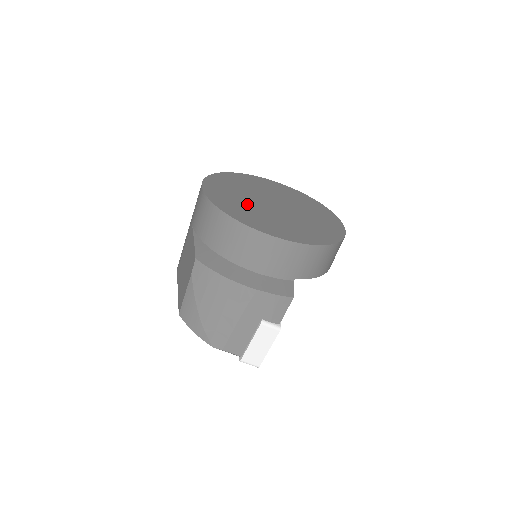
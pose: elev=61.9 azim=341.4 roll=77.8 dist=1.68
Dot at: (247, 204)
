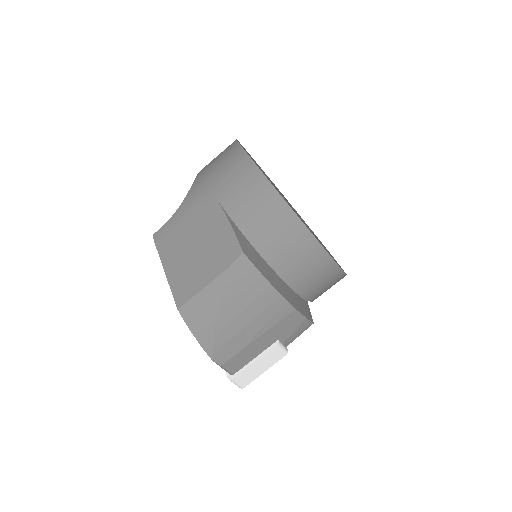
Dot at: occluded
